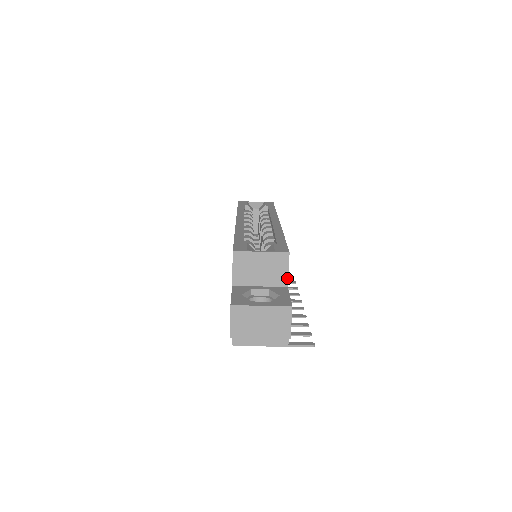
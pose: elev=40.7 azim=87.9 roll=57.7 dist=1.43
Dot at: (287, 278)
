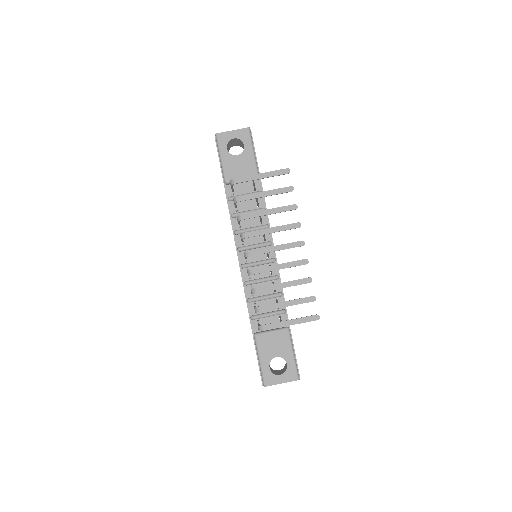
Dot at: occluded
